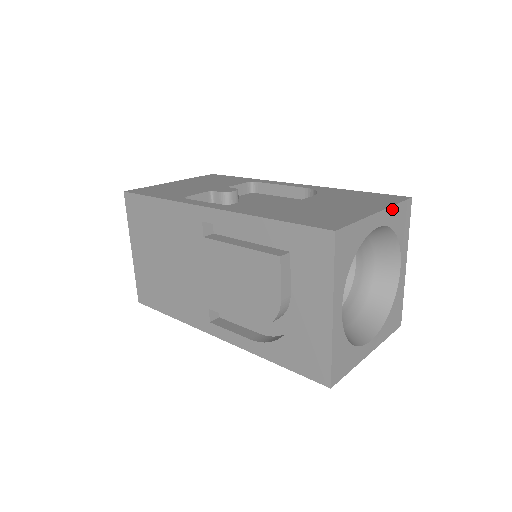
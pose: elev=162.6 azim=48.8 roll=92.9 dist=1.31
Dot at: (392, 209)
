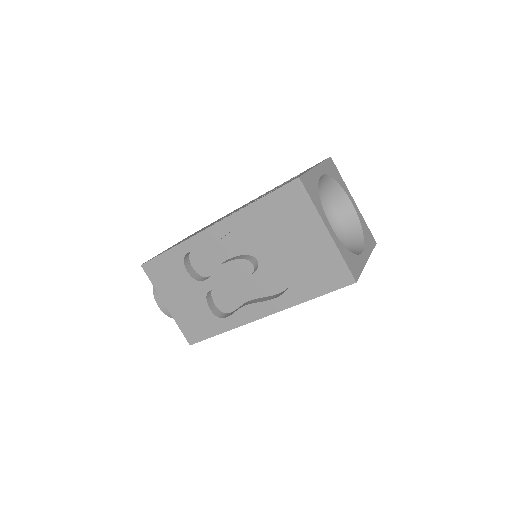
Dot at: (362, 218)
